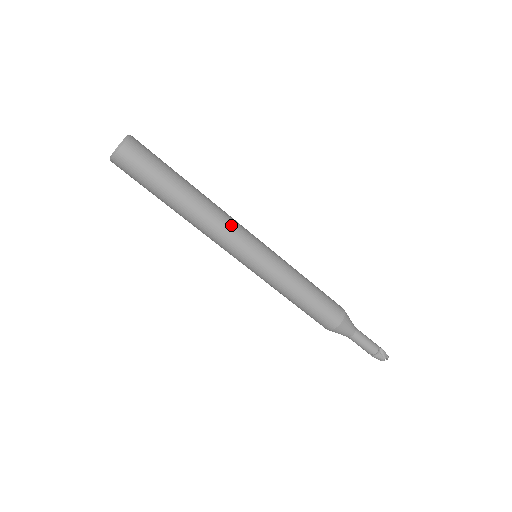
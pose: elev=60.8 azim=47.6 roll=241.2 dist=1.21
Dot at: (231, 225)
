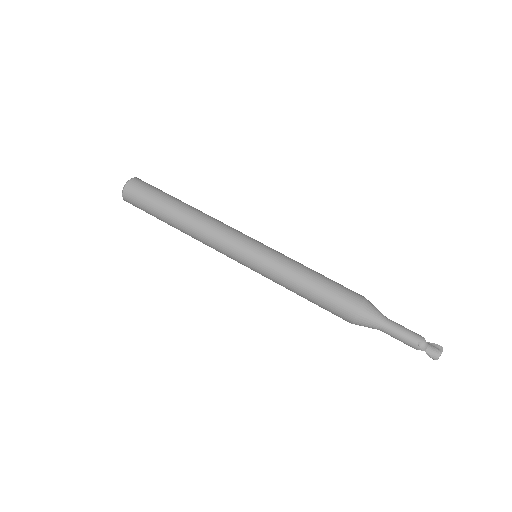
Dot at: occluded
